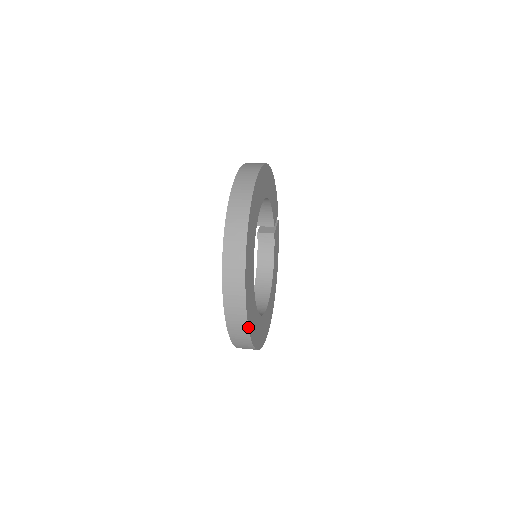
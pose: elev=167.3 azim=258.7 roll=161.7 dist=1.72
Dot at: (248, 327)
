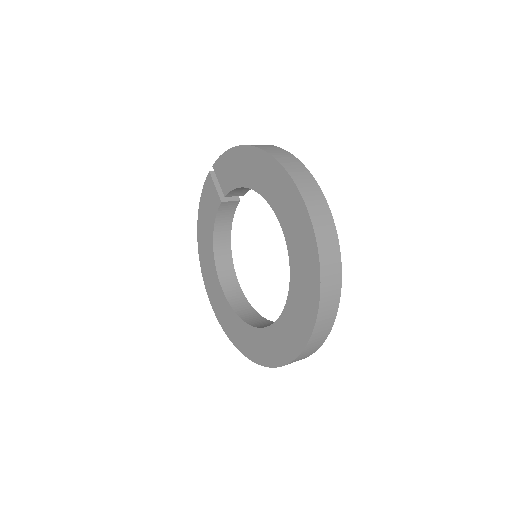
Dot at: occluded
